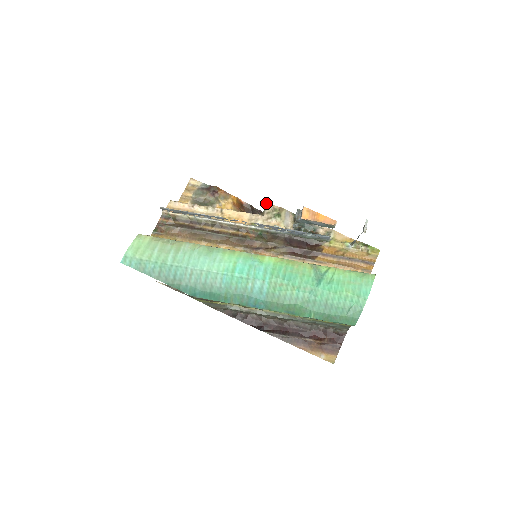
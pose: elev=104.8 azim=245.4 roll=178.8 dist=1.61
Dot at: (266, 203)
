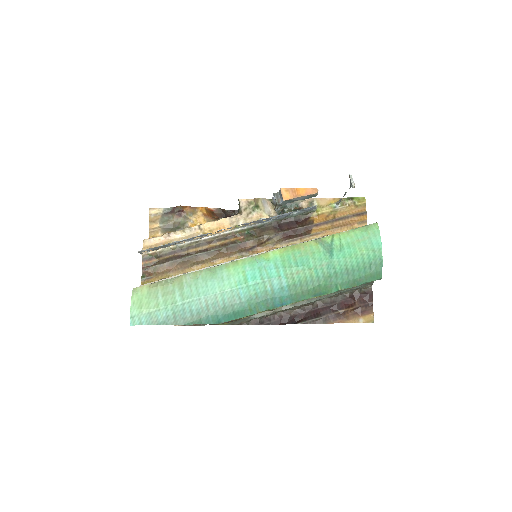
Dot at: (238, 200)
